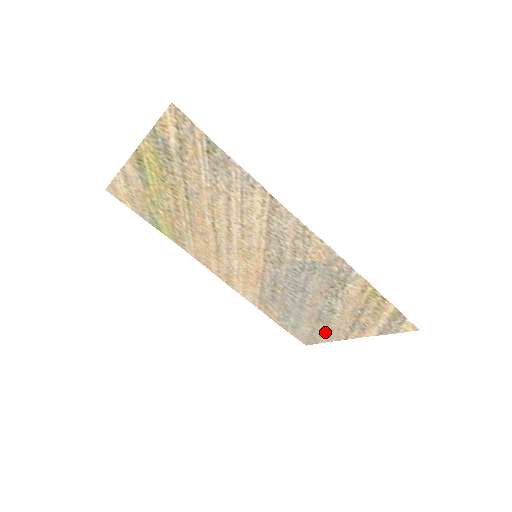
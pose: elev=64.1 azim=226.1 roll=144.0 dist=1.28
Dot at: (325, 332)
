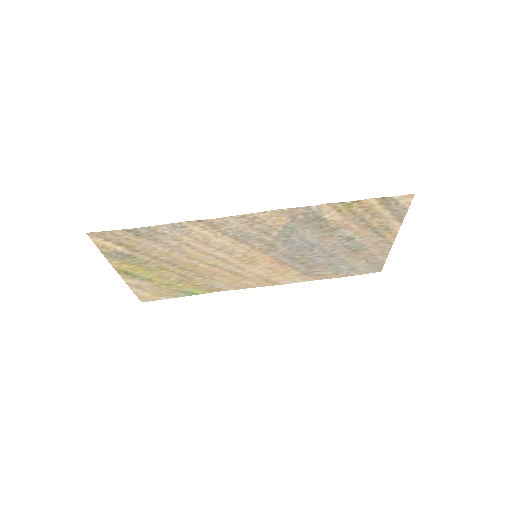
Dot at: (373, 253)
